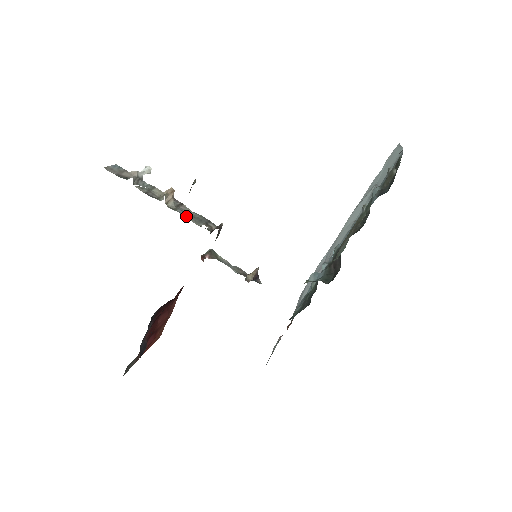
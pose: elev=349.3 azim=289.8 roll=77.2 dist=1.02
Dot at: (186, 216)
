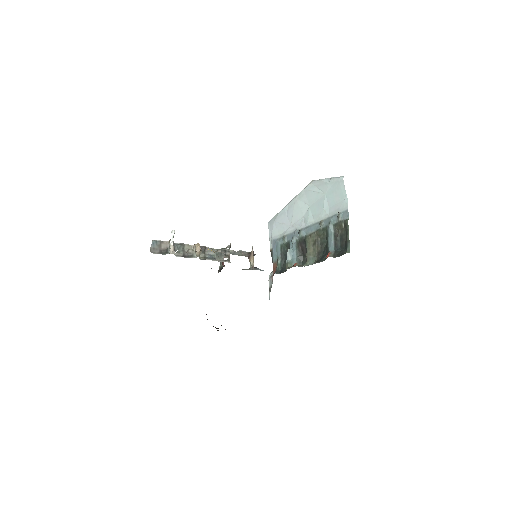
Dot at: (213, 258)
